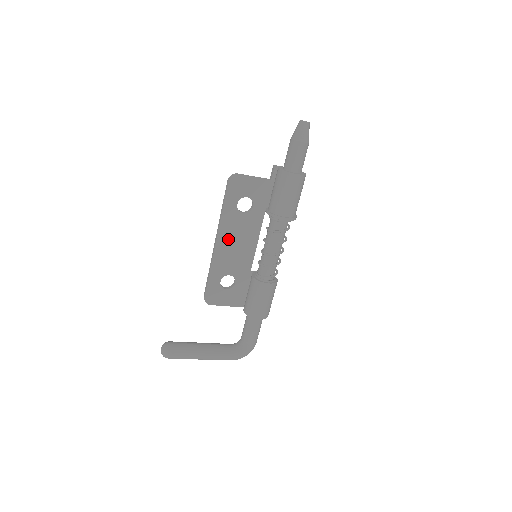
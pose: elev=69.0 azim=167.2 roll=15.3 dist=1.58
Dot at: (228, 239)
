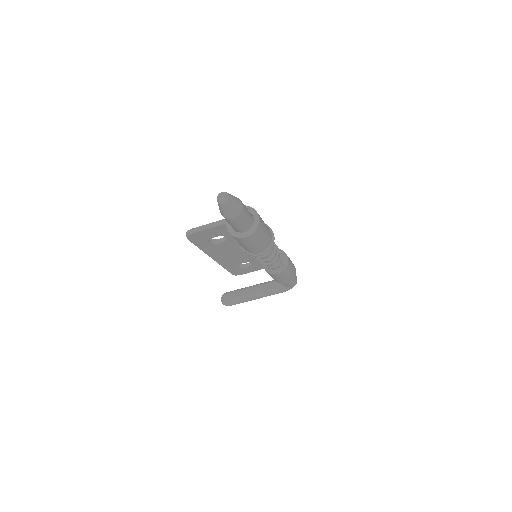
Dot at: (222, 254)
